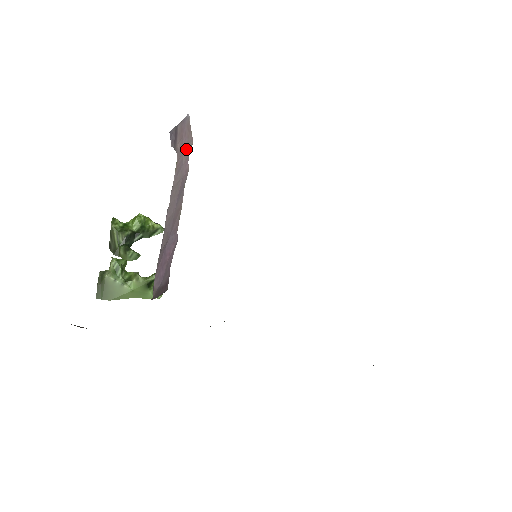
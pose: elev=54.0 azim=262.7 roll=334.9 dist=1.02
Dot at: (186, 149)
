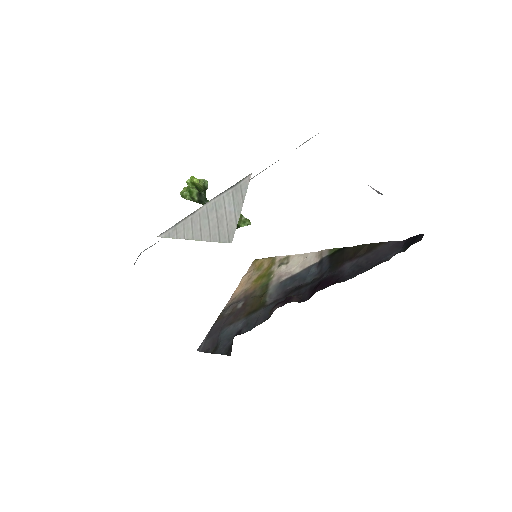
Dot at: occluded
